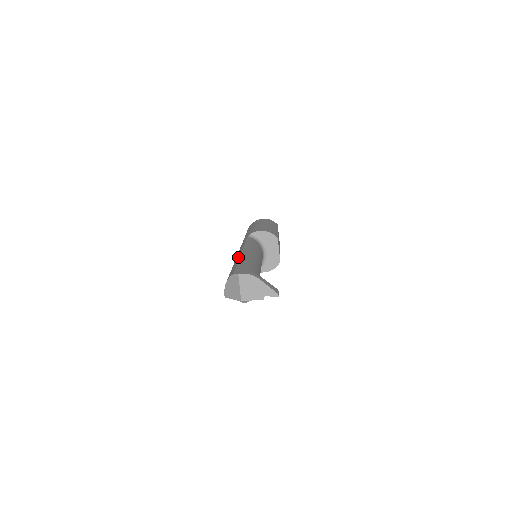
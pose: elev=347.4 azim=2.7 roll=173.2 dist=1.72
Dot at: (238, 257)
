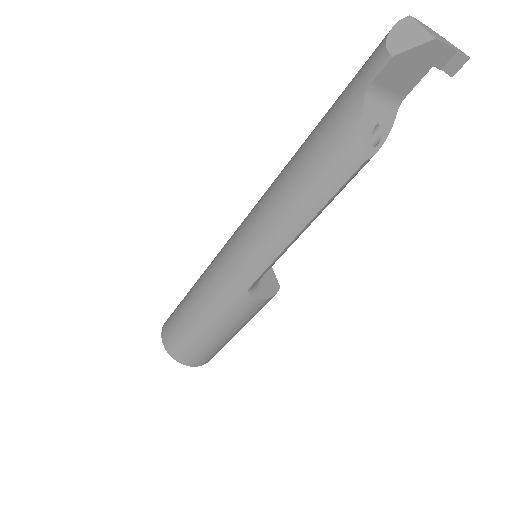
Dot at: occluded
